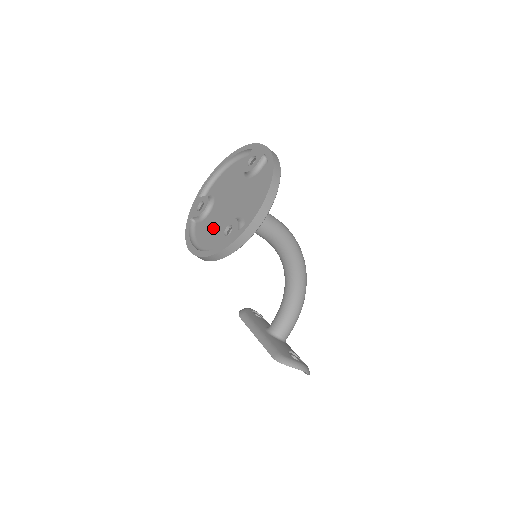
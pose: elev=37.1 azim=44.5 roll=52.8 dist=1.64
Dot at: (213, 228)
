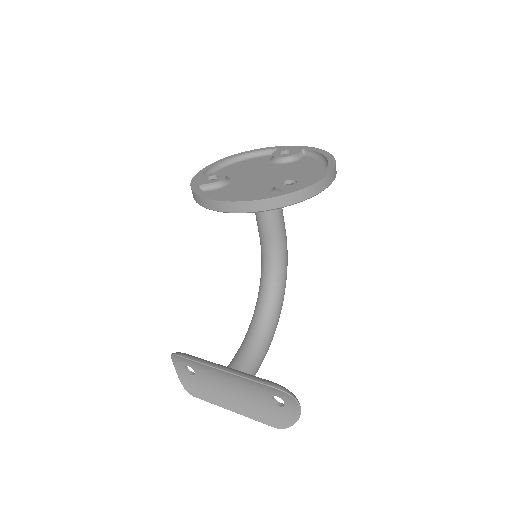
Dot at: (247, 190)
